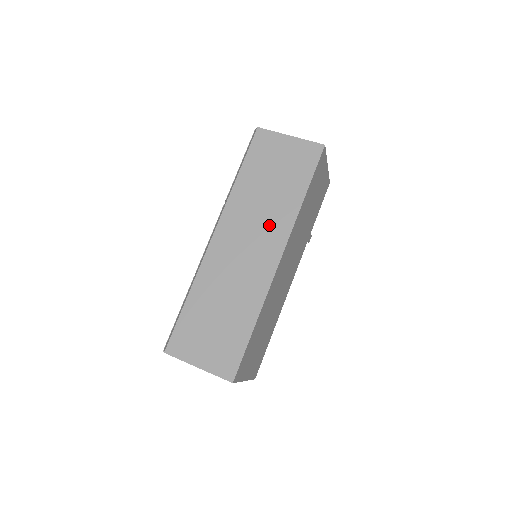
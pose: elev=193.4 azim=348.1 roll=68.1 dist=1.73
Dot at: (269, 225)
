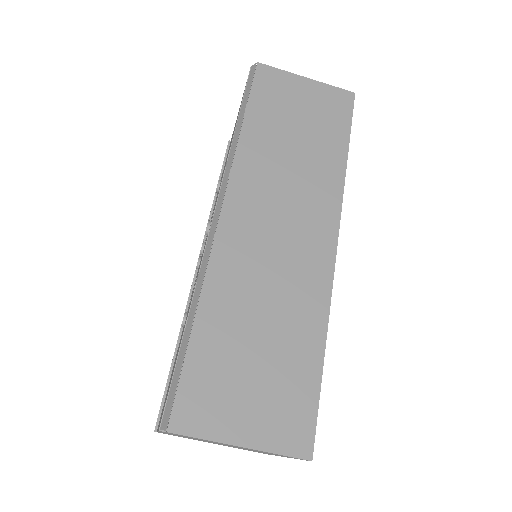
Dot at: (308, 194)
